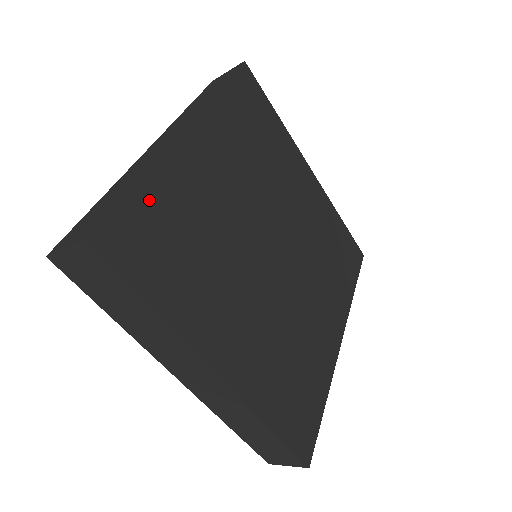
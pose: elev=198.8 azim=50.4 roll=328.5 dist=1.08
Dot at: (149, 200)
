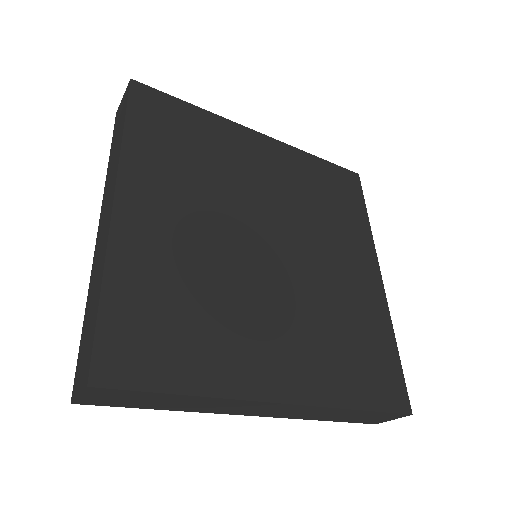
Dot at: (192, 115)
